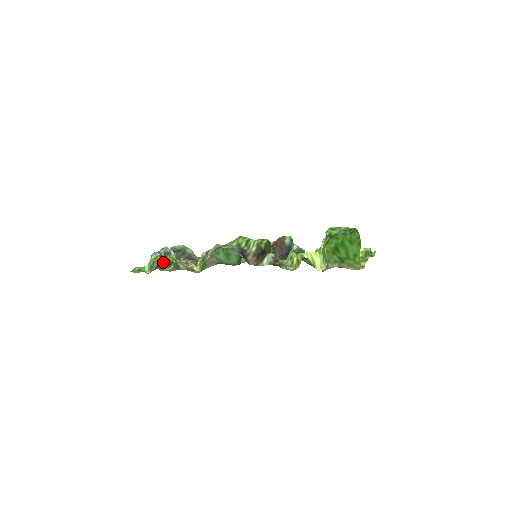
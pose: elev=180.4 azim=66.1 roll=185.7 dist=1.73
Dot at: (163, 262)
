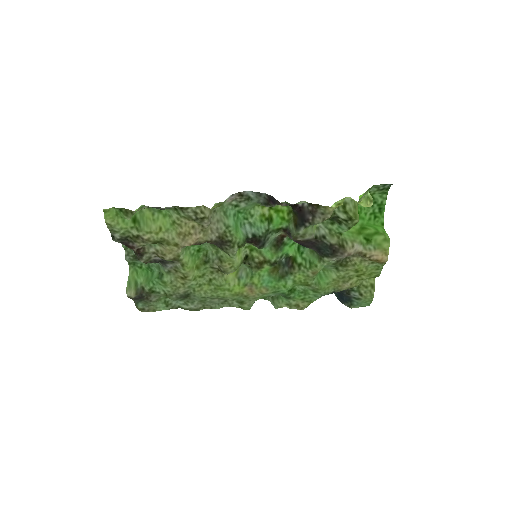
Dot at: occluded
